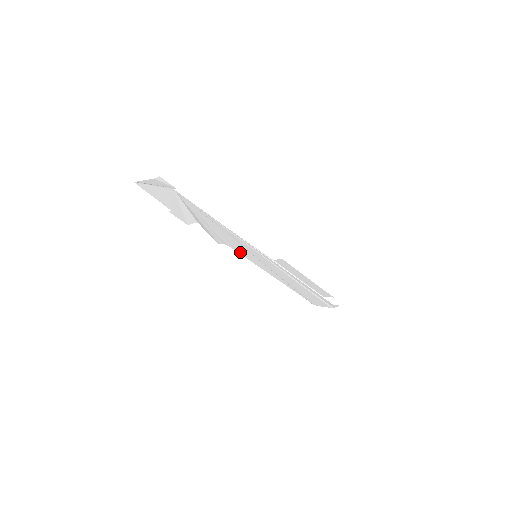
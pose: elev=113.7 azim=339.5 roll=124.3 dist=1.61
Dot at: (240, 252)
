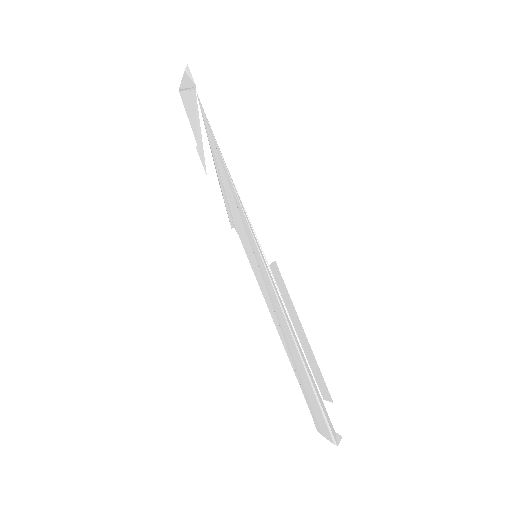
Dot at: (246, 248)
